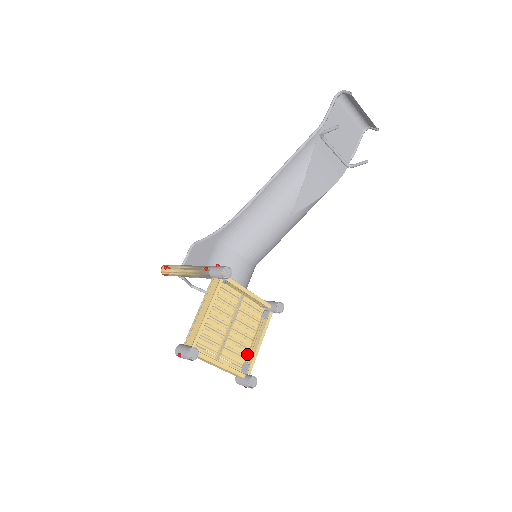
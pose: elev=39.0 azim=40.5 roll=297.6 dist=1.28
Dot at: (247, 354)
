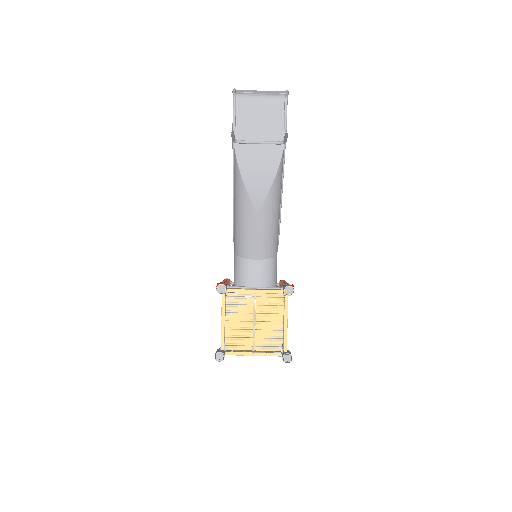
Dot at: occluded
